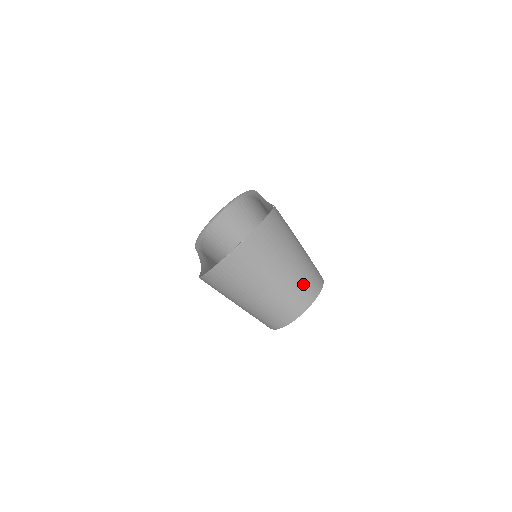
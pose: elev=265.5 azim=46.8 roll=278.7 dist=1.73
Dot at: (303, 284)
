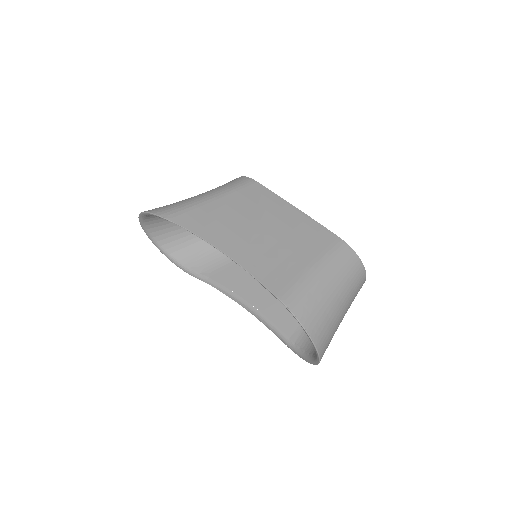
Dot at: (352, 281)
